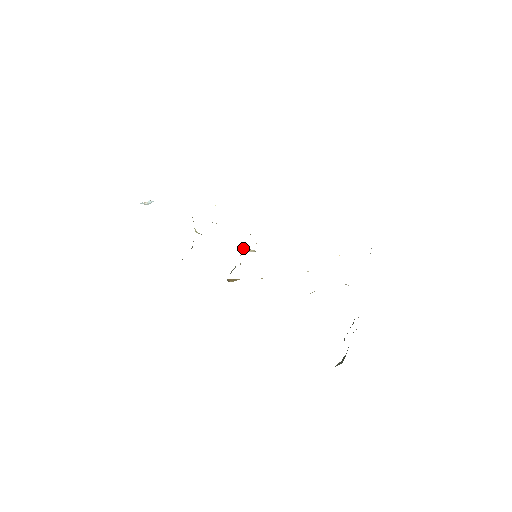
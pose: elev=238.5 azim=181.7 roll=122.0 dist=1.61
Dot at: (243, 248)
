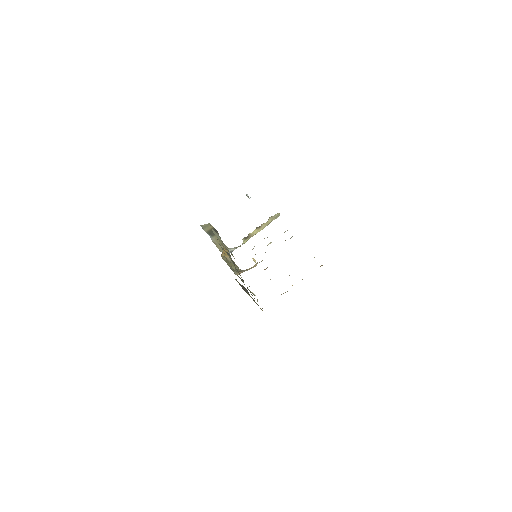
Dot at: occluded
